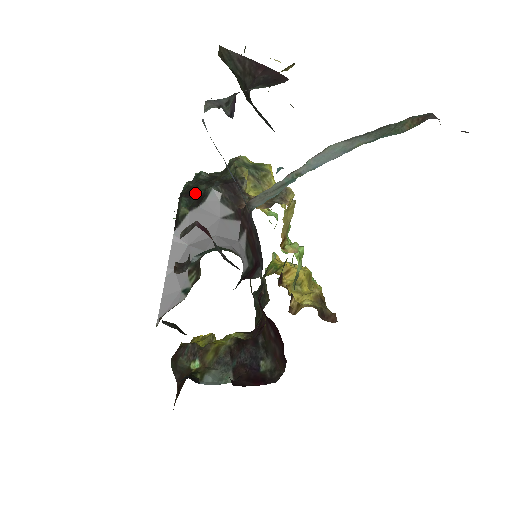
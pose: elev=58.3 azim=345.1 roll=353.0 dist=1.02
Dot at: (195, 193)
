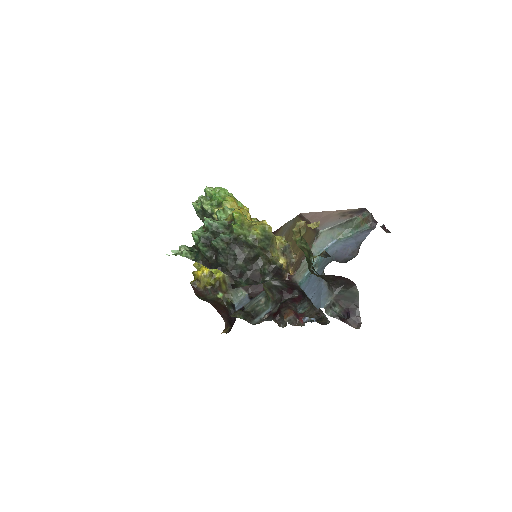
Dot at: (242, 272)
